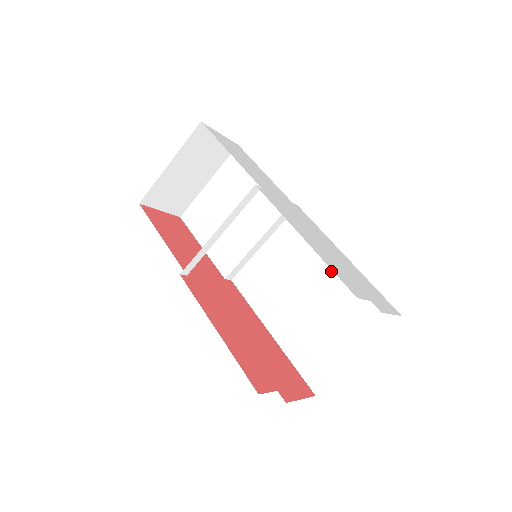
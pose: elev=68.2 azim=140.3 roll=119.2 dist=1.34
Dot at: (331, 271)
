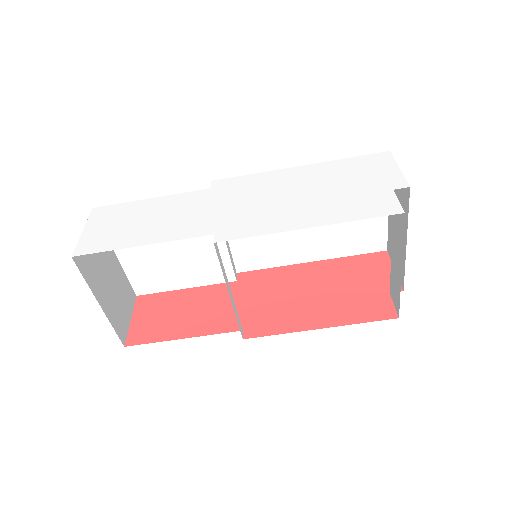
Dot at: occluded
